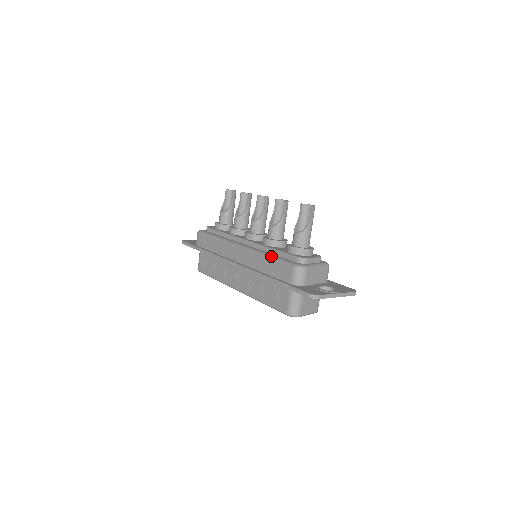
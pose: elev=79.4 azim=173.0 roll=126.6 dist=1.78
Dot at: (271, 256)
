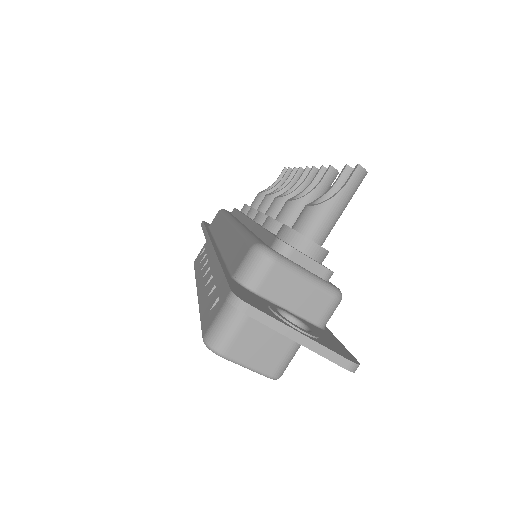
Dot at: (246, 231)
